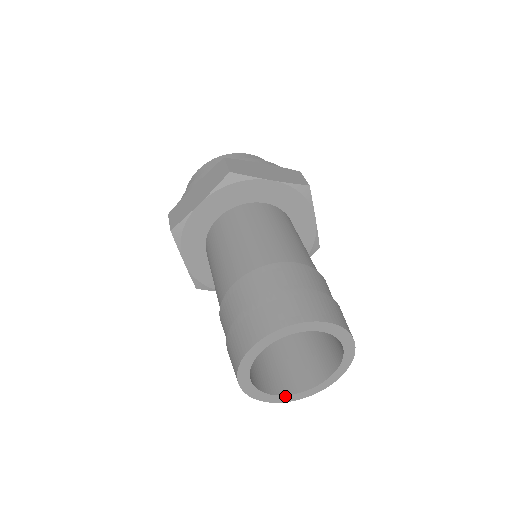
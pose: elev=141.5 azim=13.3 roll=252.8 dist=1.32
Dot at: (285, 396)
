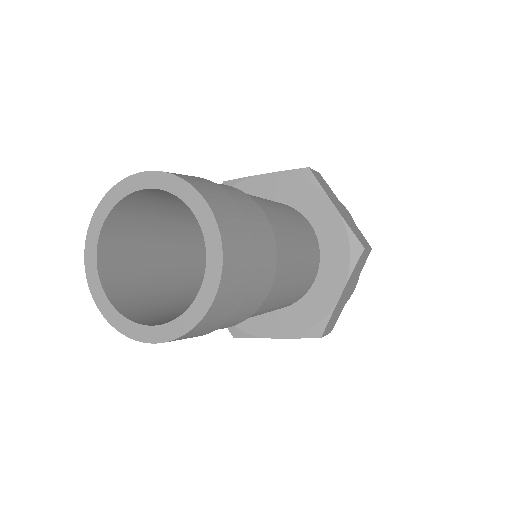
Dot at: (157, 328)
